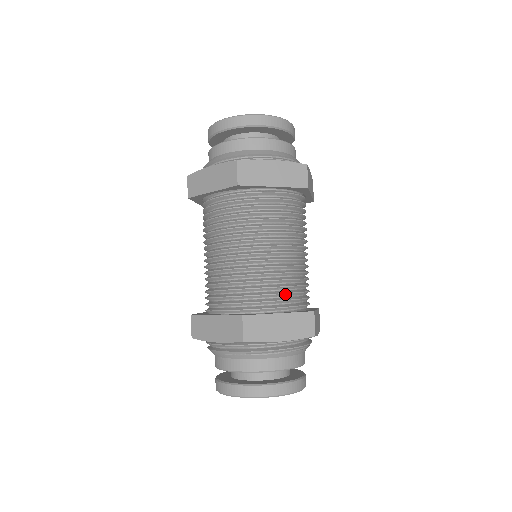
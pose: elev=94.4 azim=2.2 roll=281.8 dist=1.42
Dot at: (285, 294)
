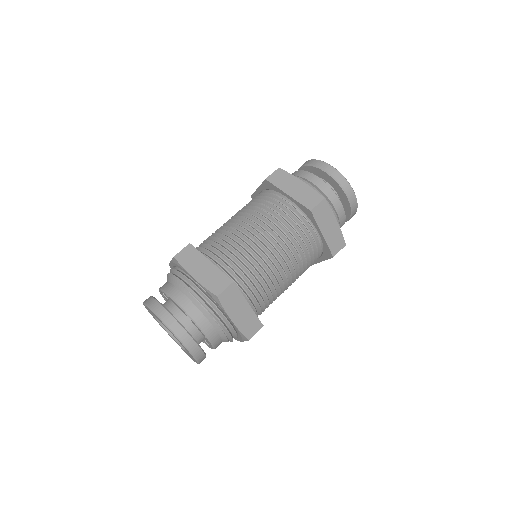
Dot at: (260, 298)
